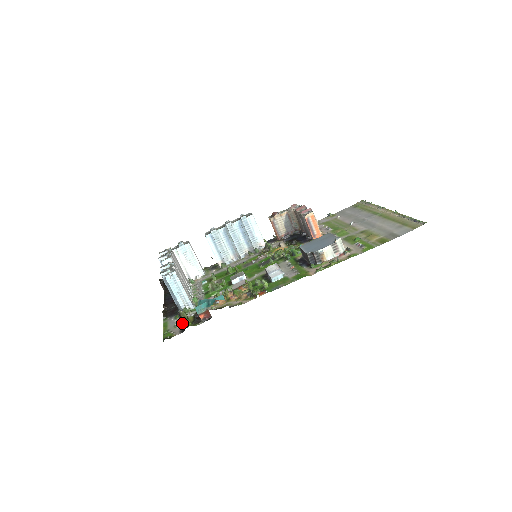
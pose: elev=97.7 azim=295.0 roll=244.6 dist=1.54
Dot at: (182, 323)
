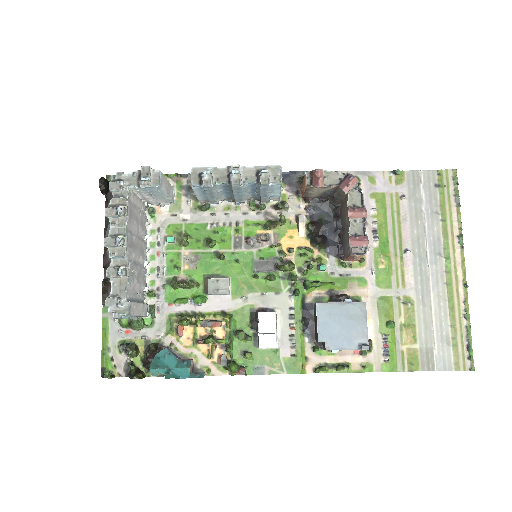
Dot at: occluded
